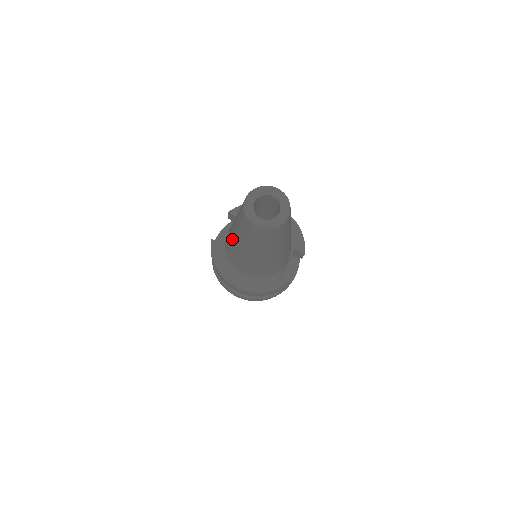
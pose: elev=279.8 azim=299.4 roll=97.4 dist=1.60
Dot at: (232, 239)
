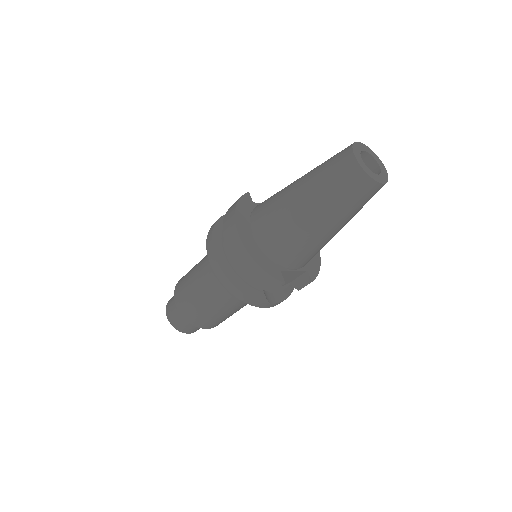
Dot at: (289, 186)
